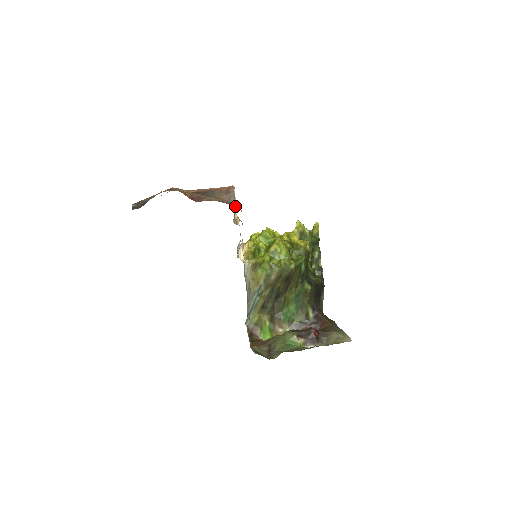
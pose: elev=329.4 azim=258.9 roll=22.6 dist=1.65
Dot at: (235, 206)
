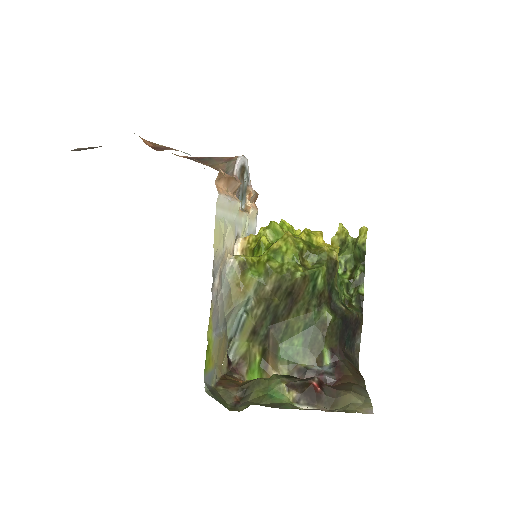
Dot at: occluded
